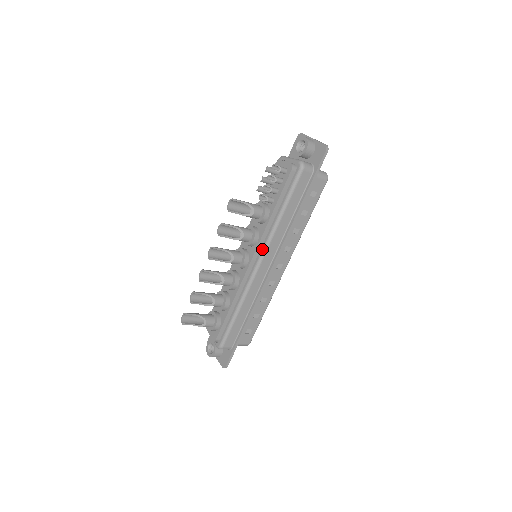
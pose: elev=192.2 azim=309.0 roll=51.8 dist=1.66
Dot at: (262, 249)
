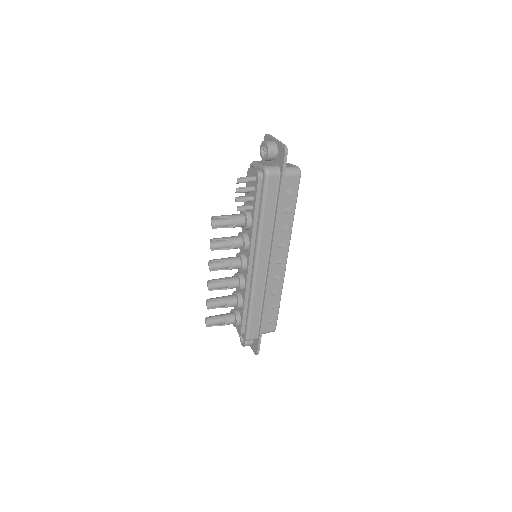
Dot at: (255, 253)
